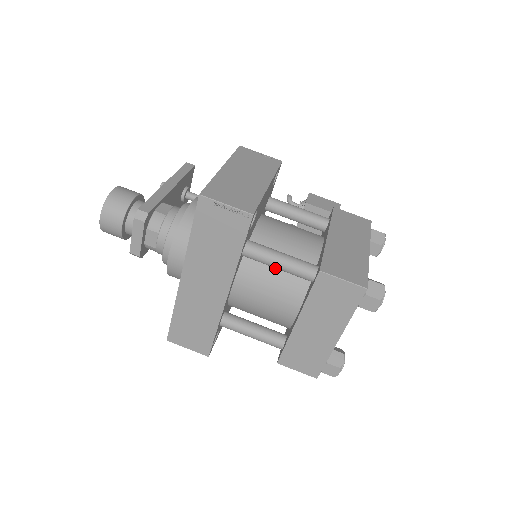
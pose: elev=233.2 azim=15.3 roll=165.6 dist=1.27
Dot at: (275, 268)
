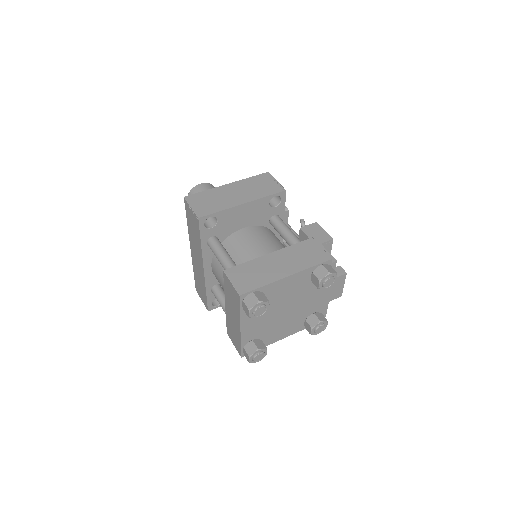
Dot at: occluded
